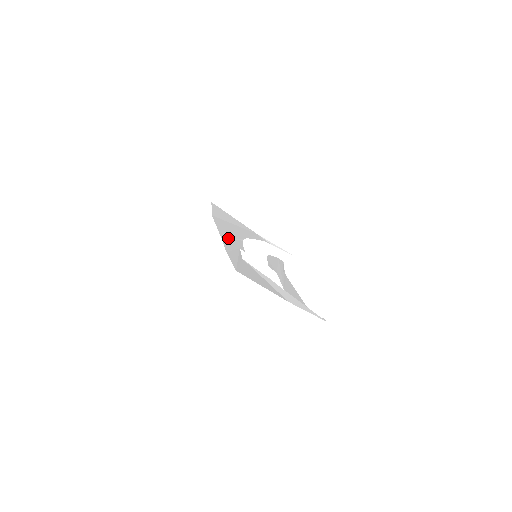
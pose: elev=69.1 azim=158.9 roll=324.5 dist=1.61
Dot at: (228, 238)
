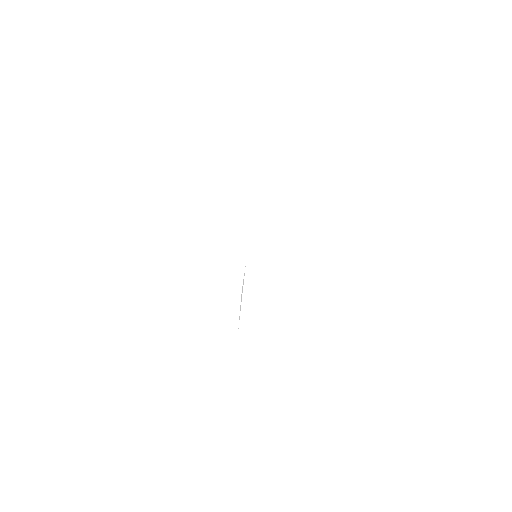
Dot at: occluded
